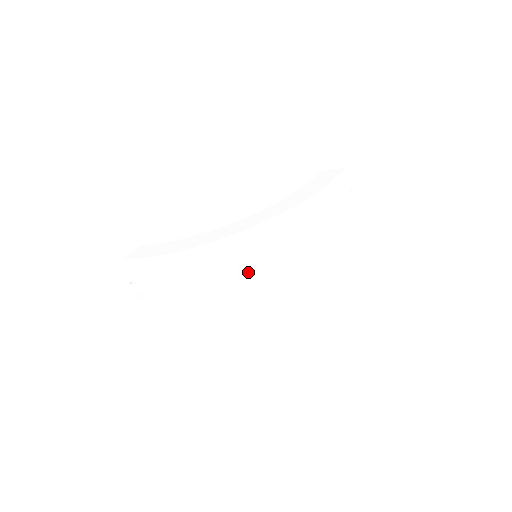
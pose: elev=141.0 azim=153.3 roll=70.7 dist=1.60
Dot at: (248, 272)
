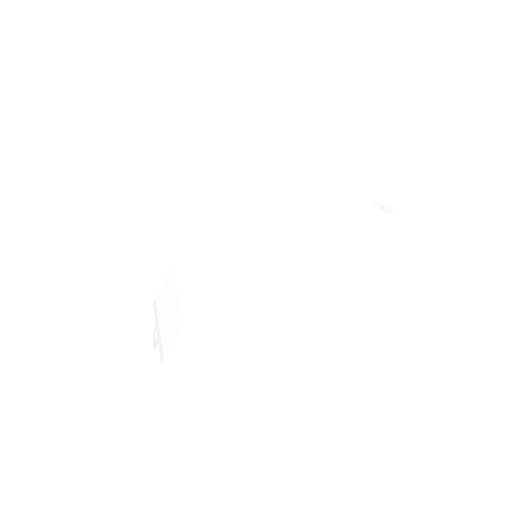
Dot at: (230, 248)
